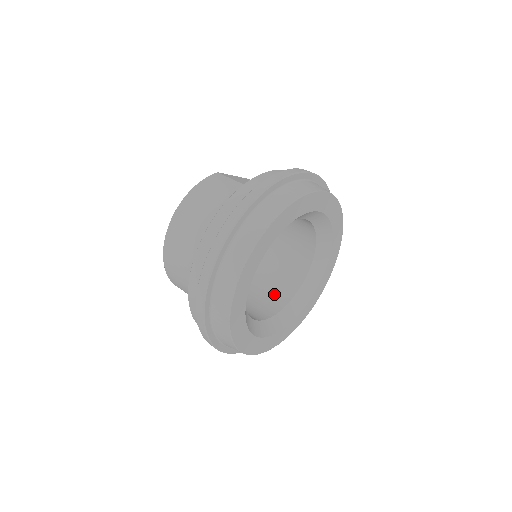
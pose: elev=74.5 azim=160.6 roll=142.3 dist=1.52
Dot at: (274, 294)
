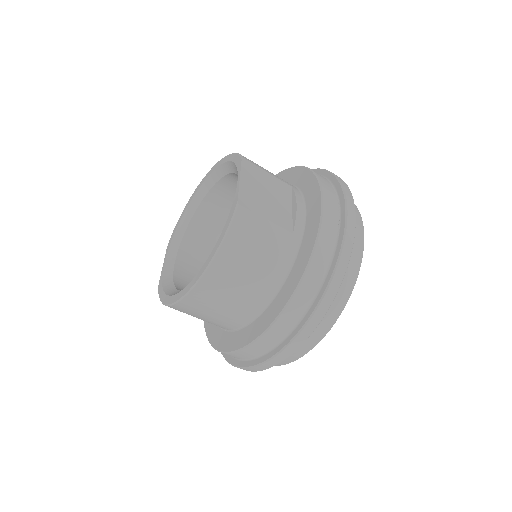
Dot at: occluded
